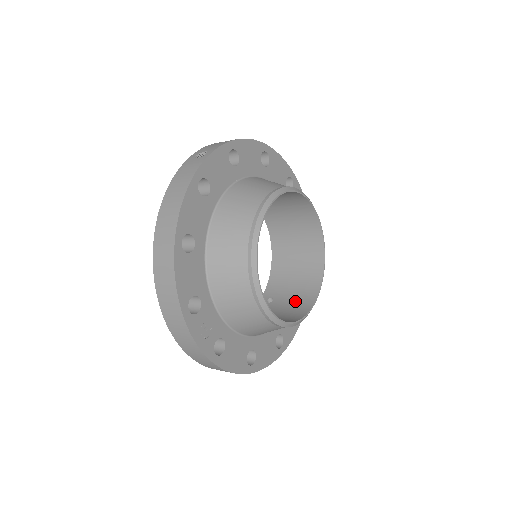
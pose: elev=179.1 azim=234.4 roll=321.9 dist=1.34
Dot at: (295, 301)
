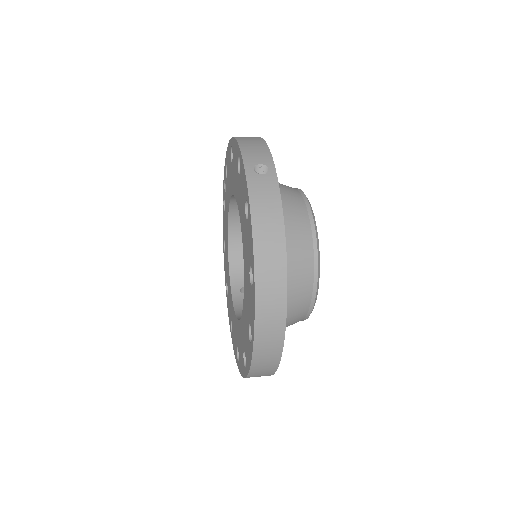
Dot at: occluded
